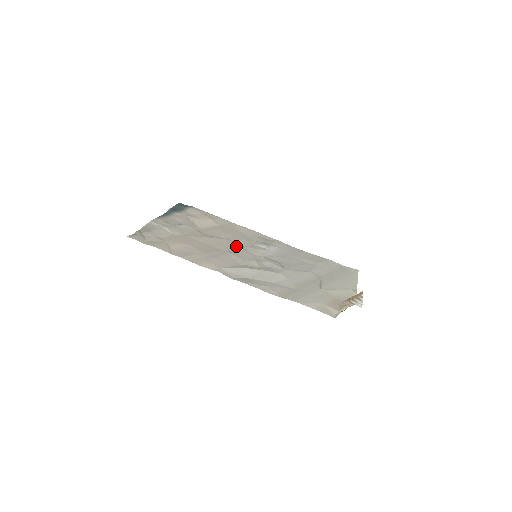
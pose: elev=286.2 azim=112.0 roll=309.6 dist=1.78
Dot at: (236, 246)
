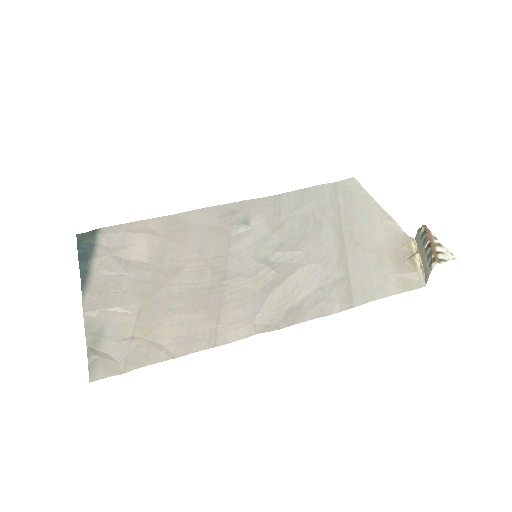
Dot at: (219, 258)
